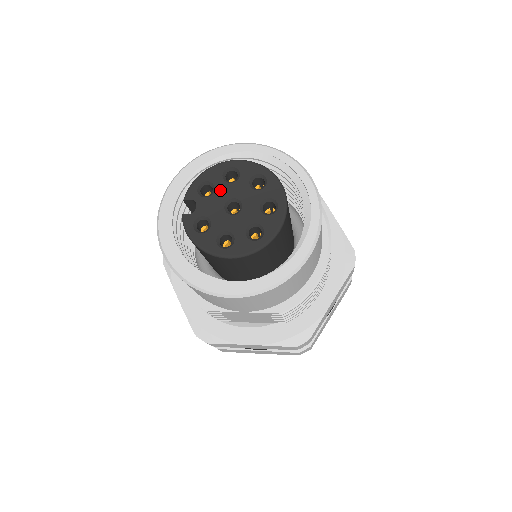
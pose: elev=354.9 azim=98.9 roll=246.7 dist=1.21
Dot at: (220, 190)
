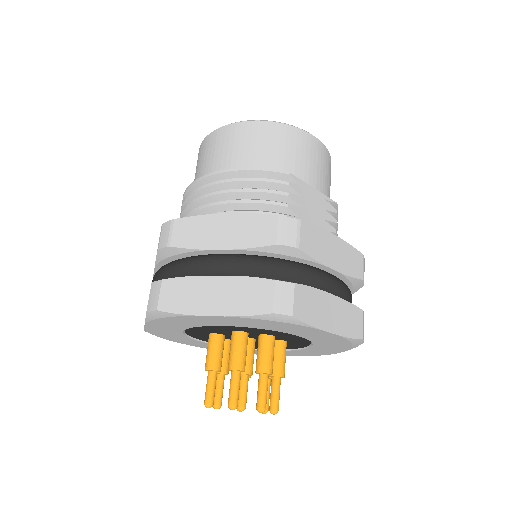
Dot at: occluded
